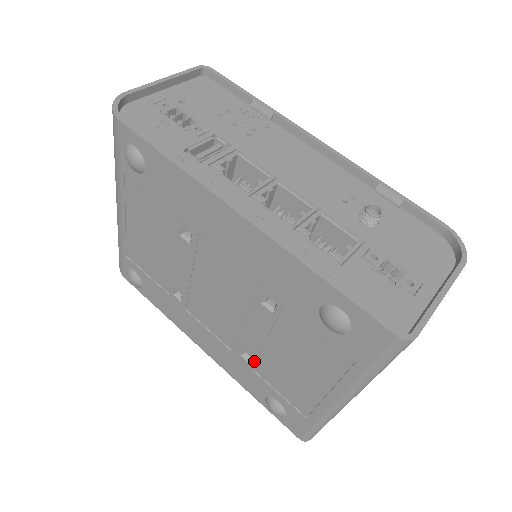
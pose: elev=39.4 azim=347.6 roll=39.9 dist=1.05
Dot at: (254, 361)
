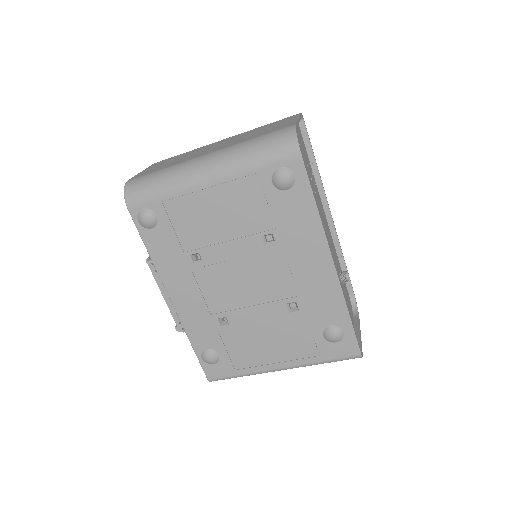
Dot at: (229, 327)
